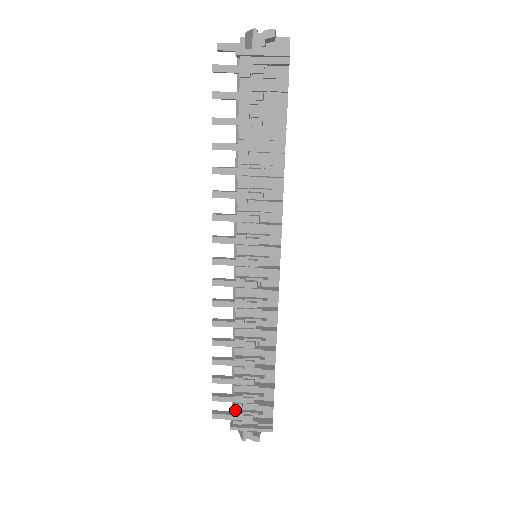
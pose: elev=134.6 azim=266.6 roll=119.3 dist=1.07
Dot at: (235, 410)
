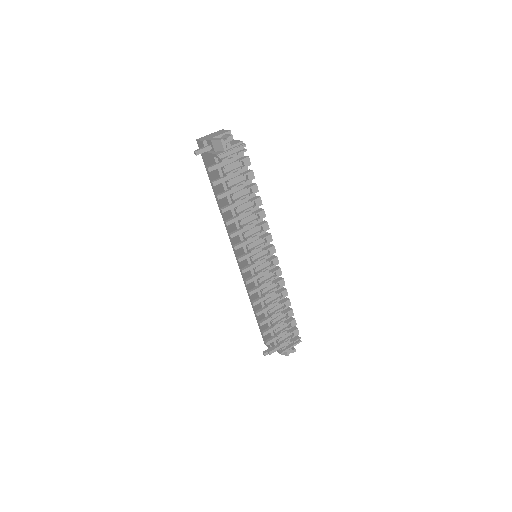
Dot at: (279, 343)
